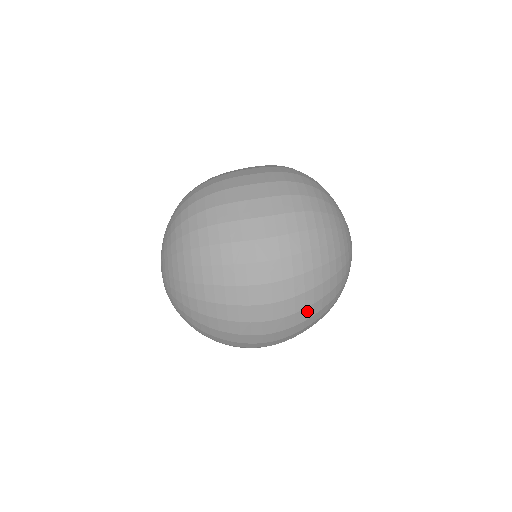
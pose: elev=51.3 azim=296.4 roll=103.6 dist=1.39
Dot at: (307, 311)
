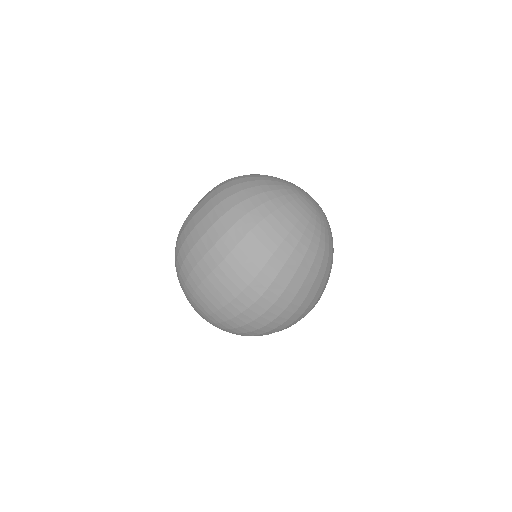
Dot at: (260, 252)
